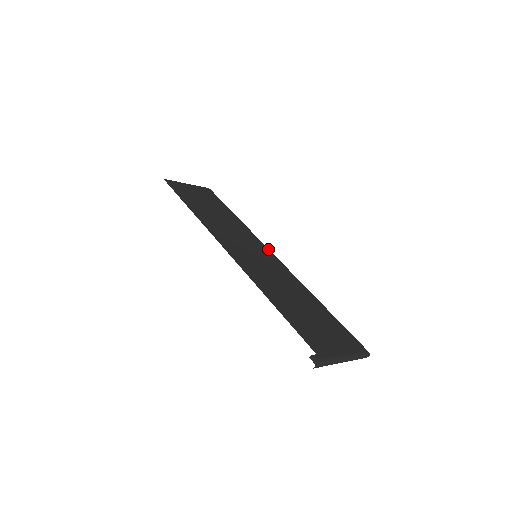
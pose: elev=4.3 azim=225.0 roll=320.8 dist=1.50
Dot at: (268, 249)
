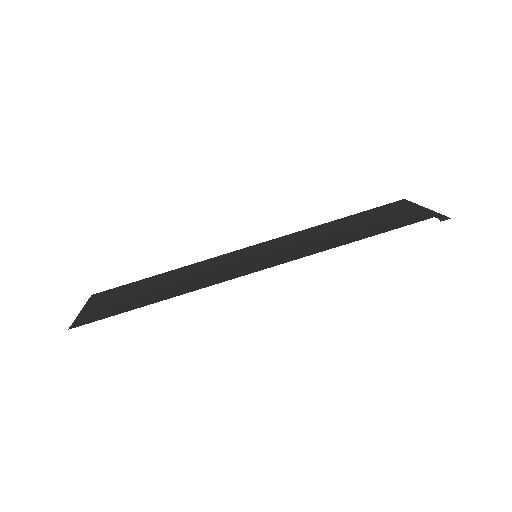
Dot at: (236, 251)
